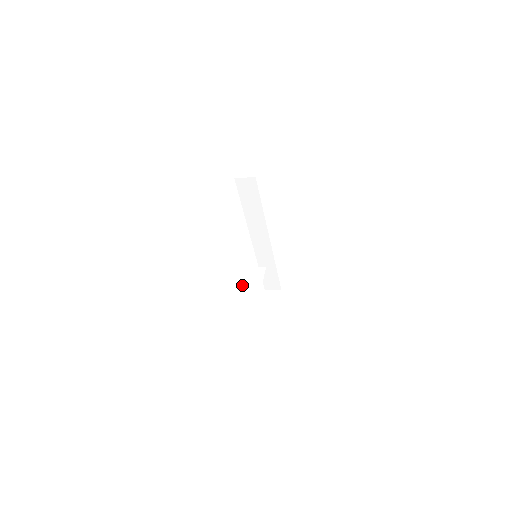
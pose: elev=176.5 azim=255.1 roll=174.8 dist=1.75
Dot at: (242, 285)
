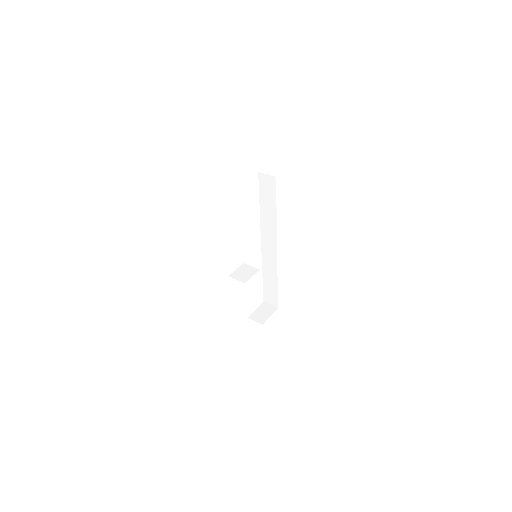
Dot at: (230, 275)
